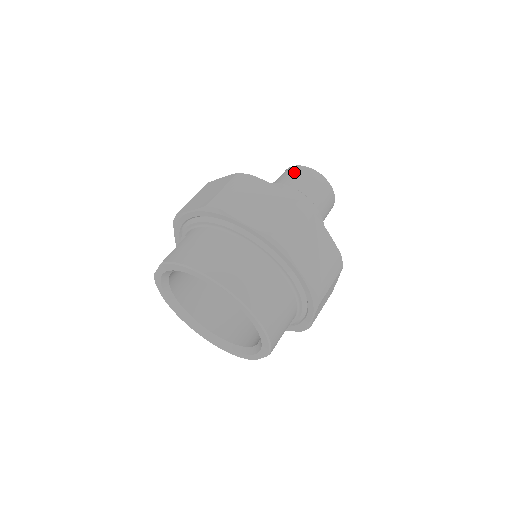
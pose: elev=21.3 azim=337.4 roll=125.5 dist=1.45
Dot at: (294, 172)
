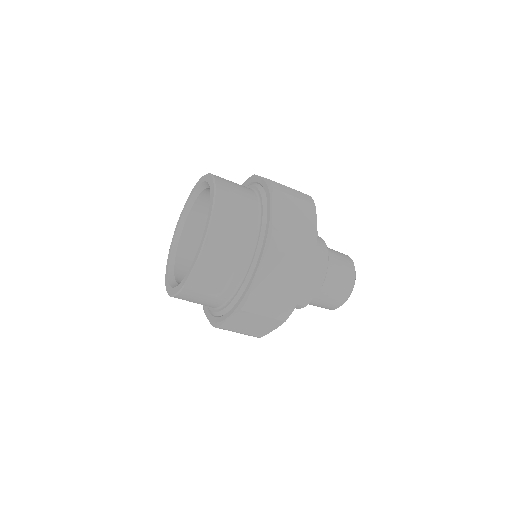
Dot at: occluded
